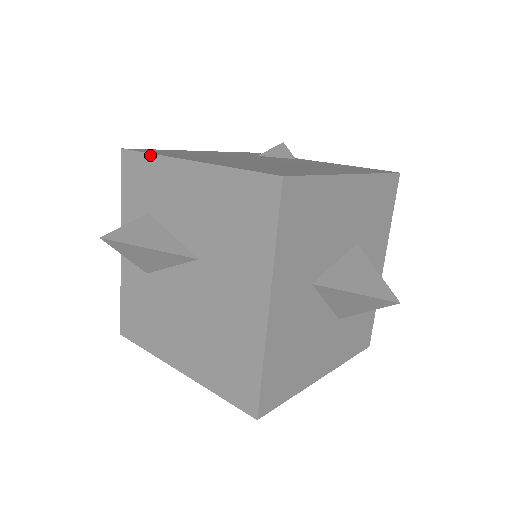
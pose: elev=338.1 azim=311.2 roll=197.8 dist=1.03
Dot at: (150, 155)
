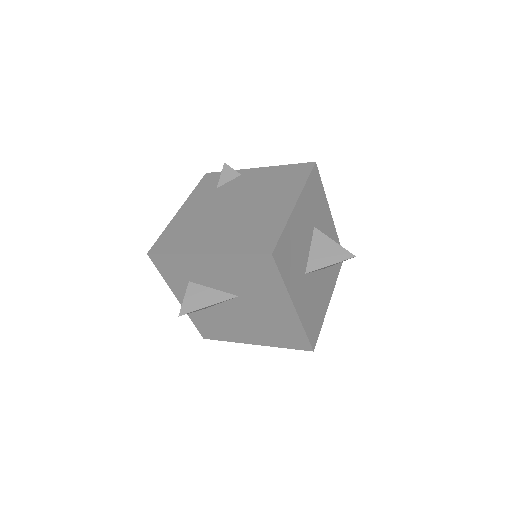
Dot at: (173, 255)
